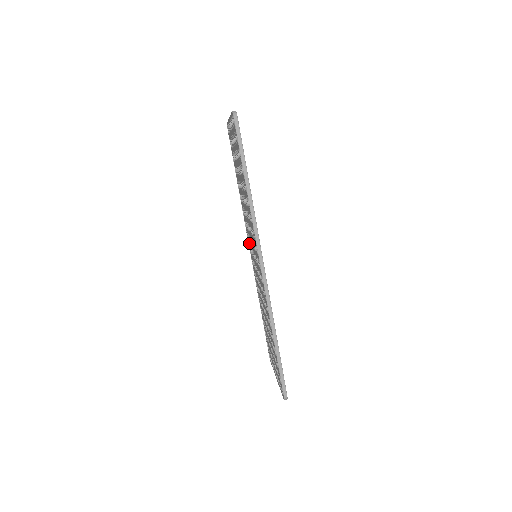
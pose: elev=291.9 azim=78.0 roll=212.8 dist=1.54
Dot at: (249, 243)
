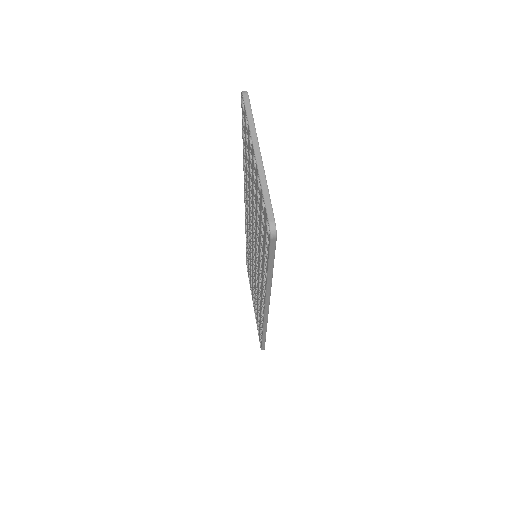
Dot at: (246, 213)
